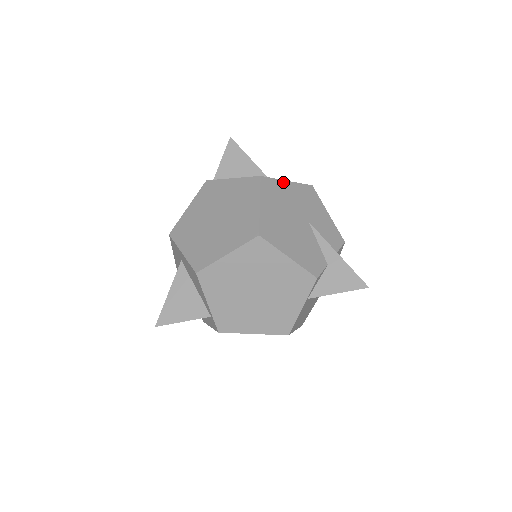
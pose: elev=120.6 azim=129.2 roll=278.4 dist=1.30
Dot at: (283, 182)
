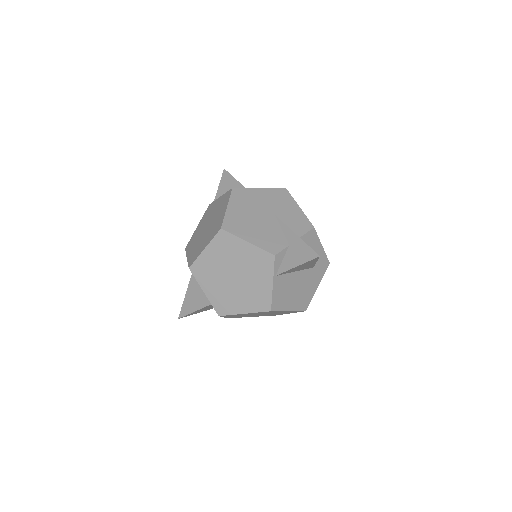
Dot at: (254, 190)
